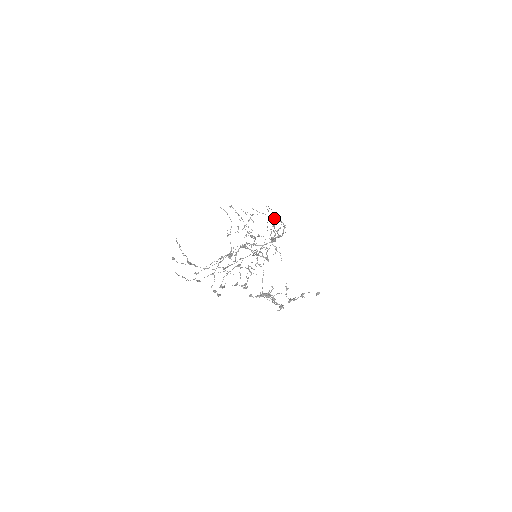
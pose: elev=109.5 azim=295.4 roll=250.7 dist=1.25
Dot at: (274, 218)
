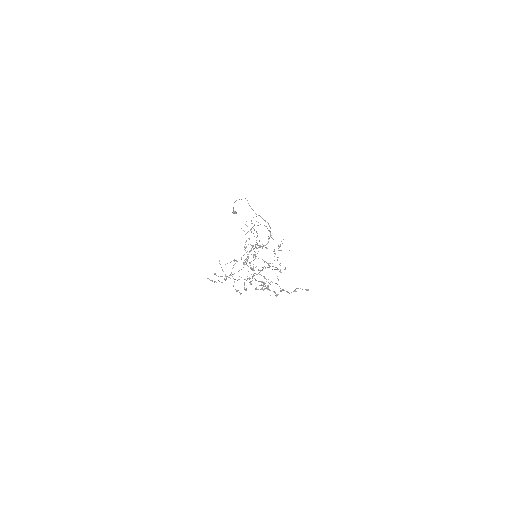
Dot at: occluded
